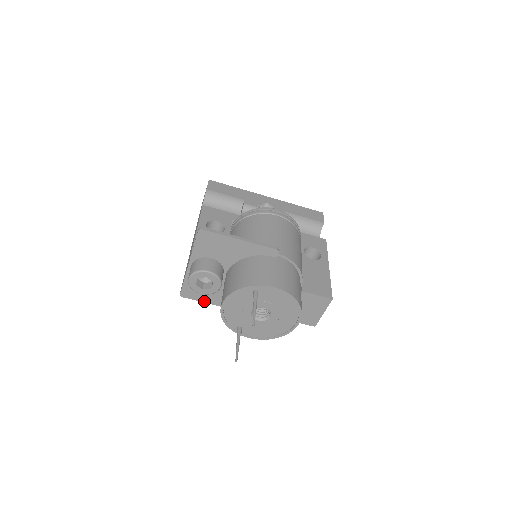
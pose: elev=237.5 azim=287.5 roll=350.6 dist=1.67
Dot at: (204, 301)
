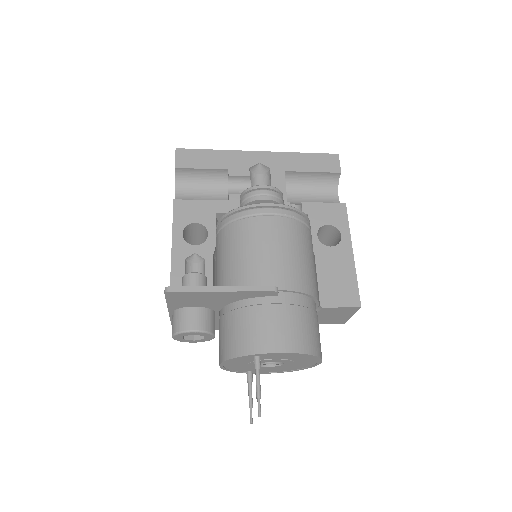
Dot at: occluded
